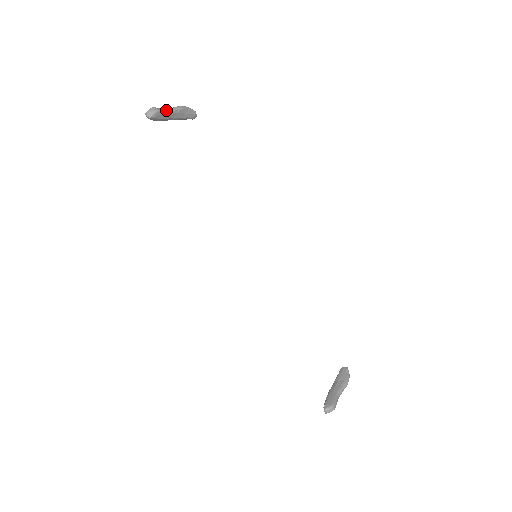
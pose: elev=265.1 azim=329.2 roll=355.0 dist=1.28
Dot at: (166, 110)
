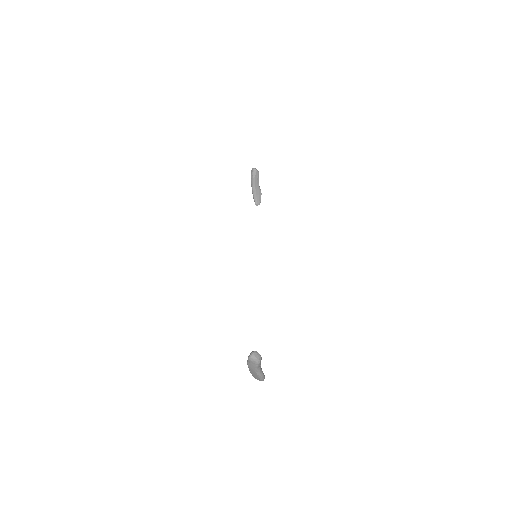
Dot at: occluded
